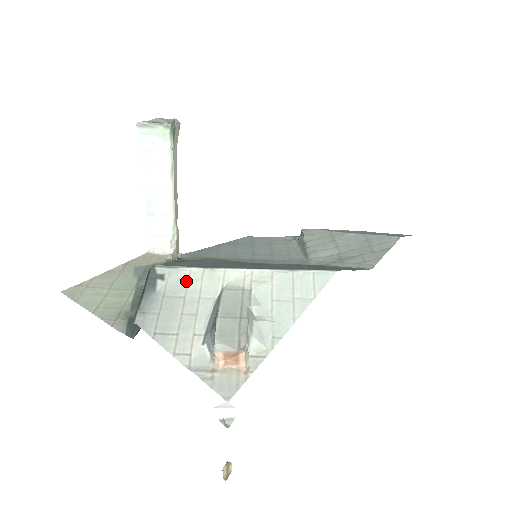
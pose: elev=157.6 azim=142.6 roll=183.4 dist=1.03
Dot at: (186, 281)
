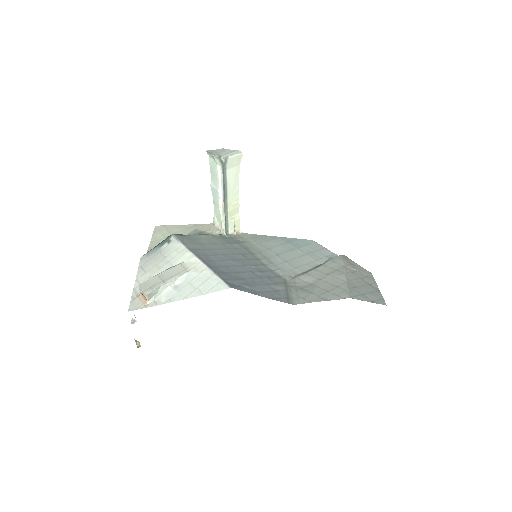
Dot at: (174, 250)
